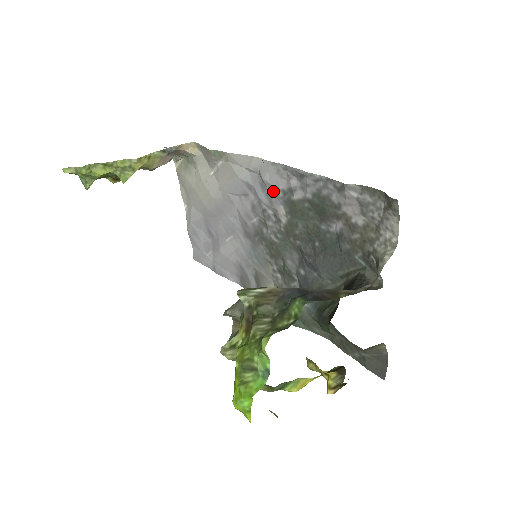
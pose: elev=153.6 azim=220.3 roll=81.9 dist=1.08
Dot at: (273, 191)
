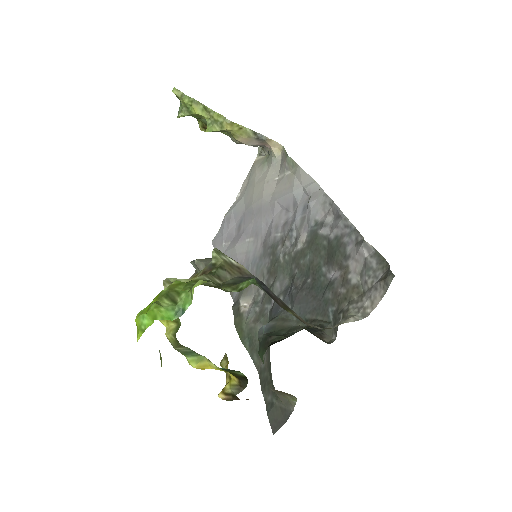
Dot at: (309, 217)
